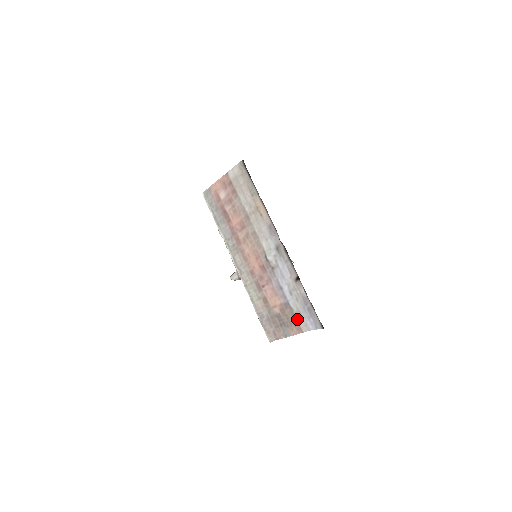
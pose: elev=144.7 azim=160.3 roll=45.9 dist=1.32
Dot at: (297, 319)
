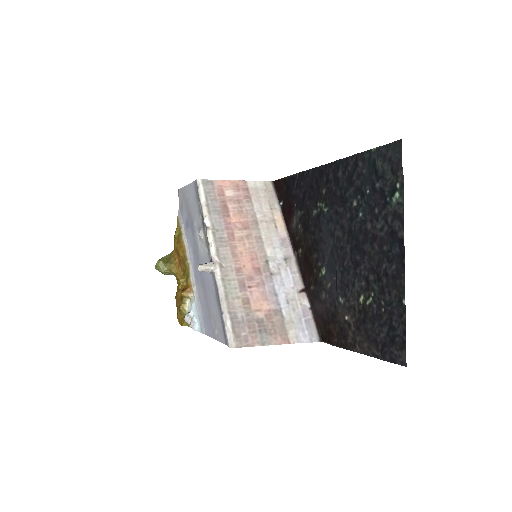
Dot at: (287, 328)
